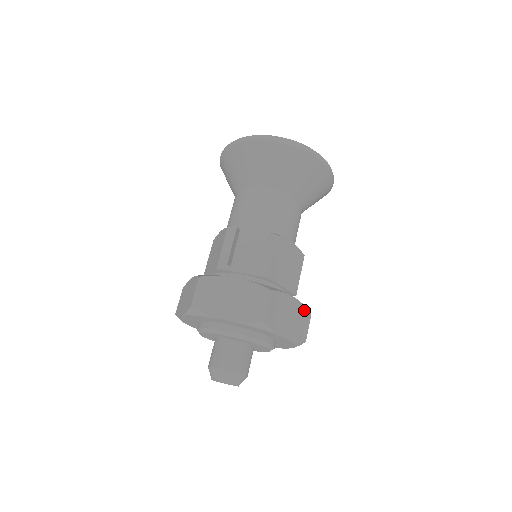
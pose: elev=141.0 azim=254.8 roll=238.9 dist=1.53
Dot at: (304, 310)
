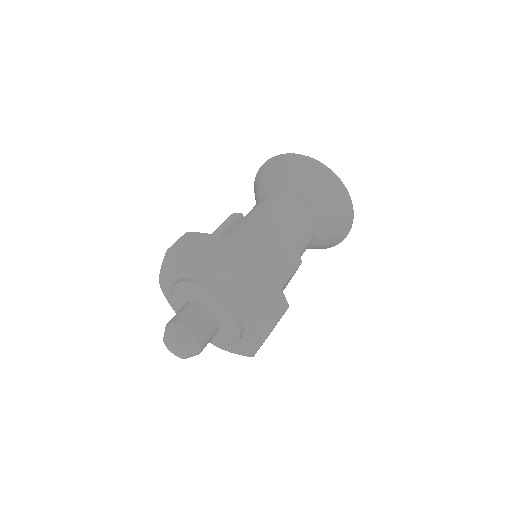
Dot at: (281, 296)
